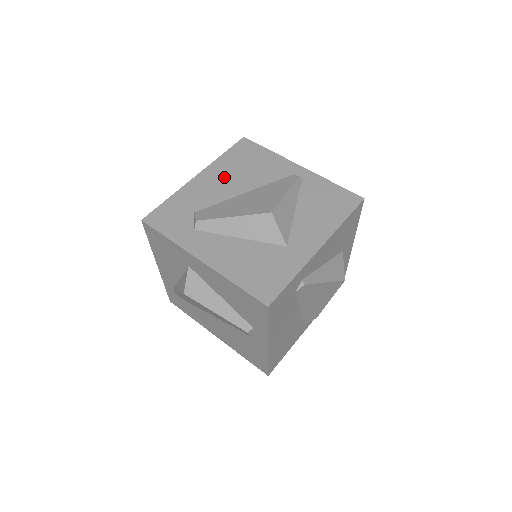
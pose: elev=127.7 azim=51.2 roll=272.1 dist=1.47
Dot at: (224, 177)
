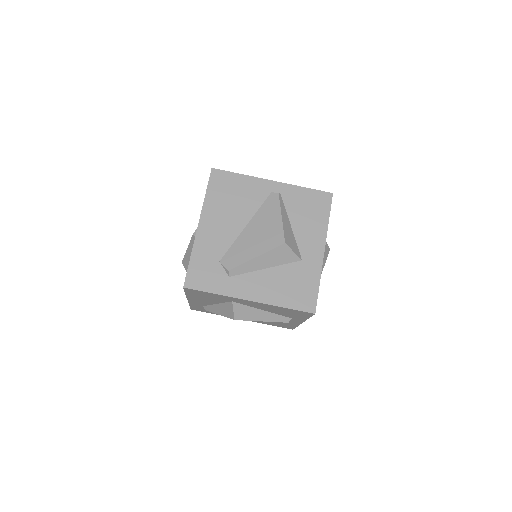
Dot at: (221, 217)
